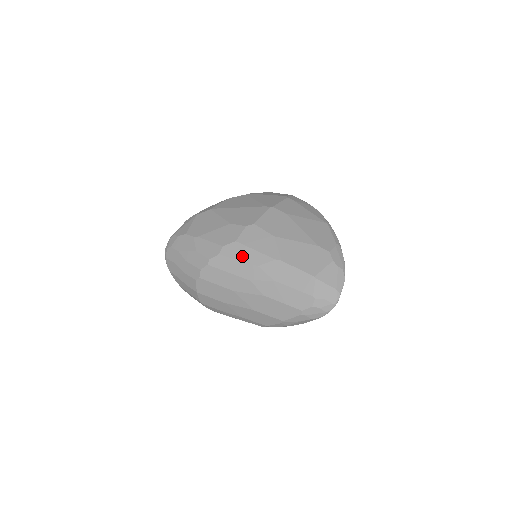
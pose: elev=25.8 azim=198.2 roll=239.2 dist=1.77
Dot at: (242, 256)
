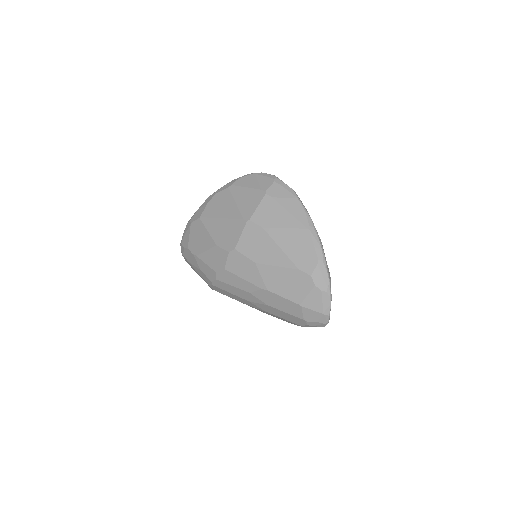
Dot at: (234, 283)
